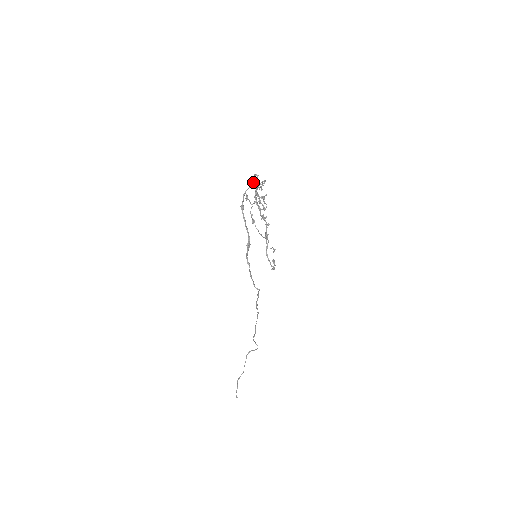
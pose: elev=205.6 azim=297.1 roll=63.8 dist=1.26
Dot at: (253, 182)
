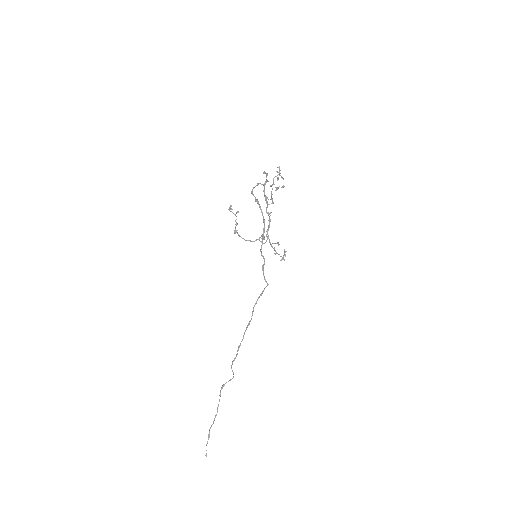
Dot at: (280, 170)
